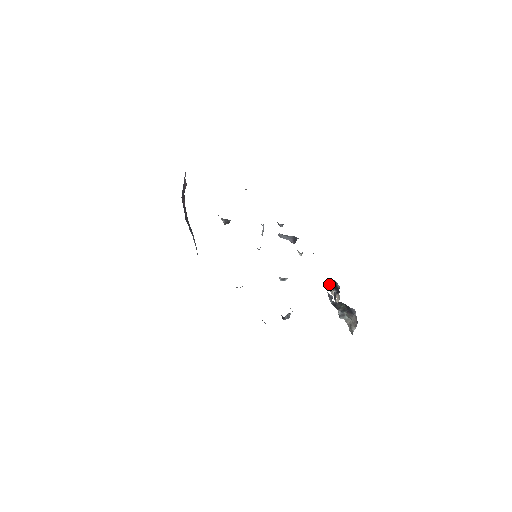
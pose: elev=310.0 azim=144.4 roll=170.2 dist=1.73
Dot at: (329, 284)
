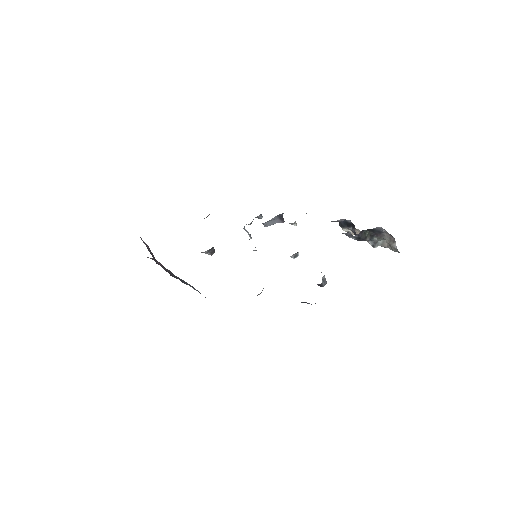
Dot at: occluded
